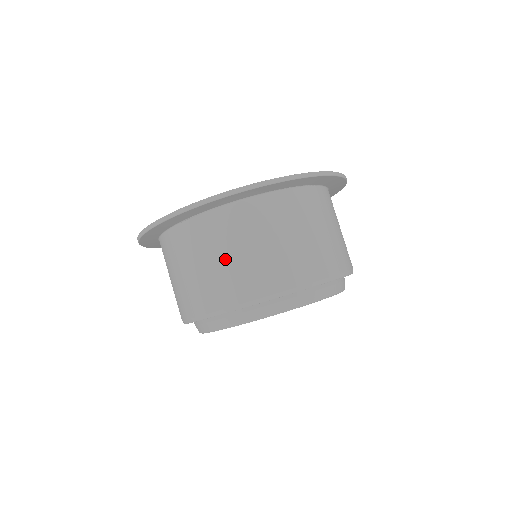
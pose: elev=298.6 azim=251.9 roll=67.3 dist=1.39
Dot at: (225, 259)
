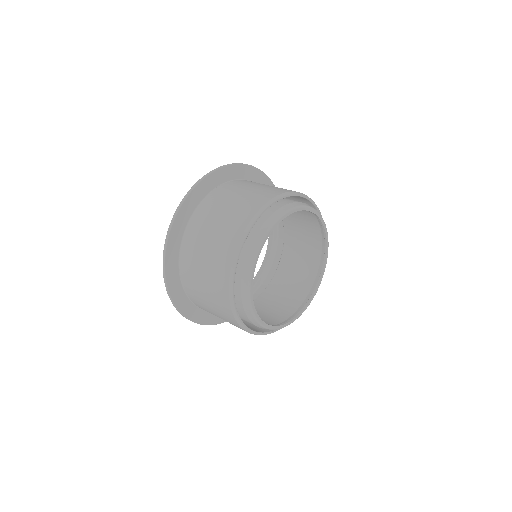
Dot at: (204, 267)
